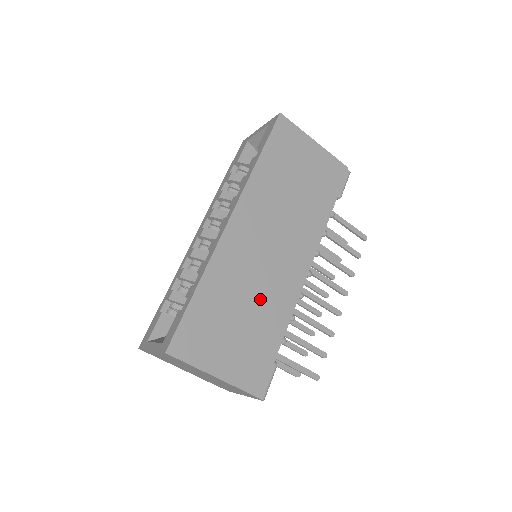
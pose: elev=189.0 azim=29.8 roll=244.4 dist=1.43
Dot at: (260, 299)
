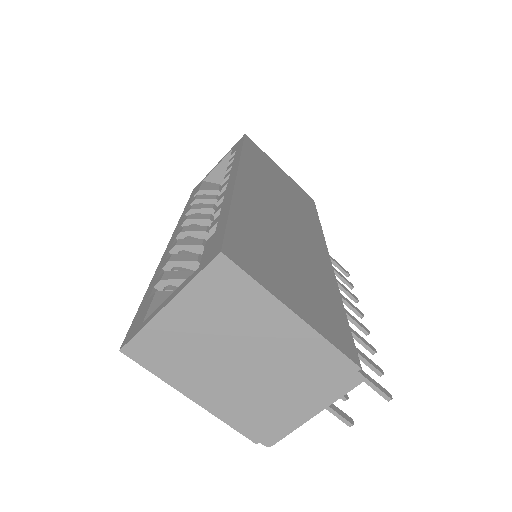
Dot at: (300, 255)
